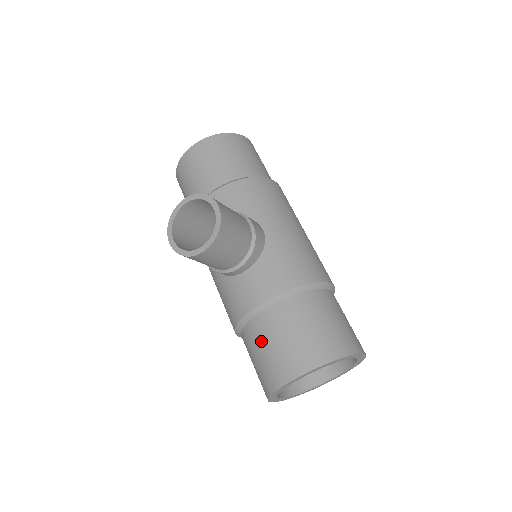
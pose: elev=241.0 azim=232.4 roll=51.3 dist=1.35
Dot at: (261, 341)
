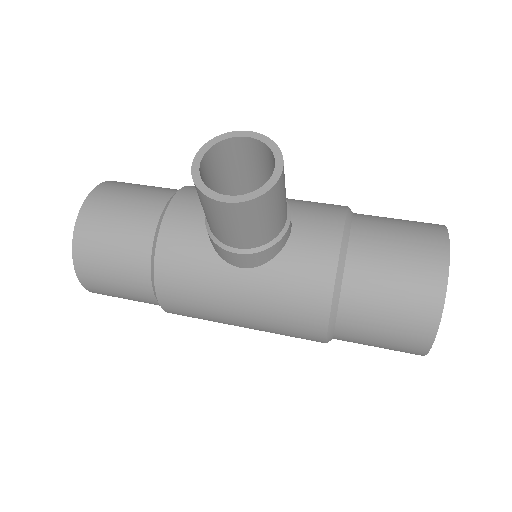
Dot at: (379, 271)
